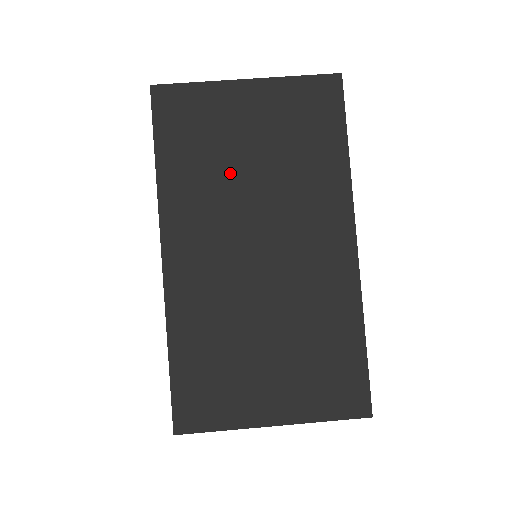
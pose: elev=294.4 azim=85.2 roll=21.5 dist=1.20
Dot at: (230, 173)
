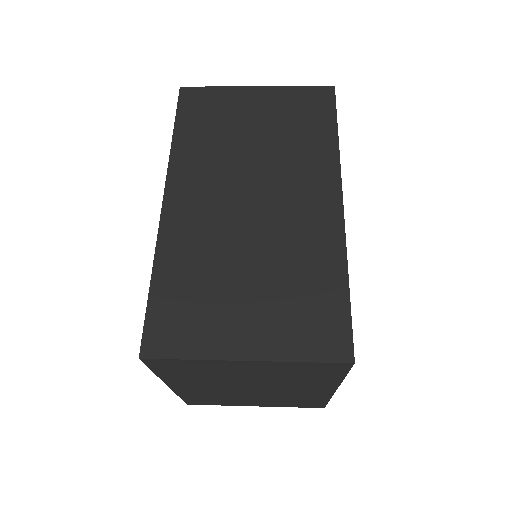
Dot at: (234, 145)
